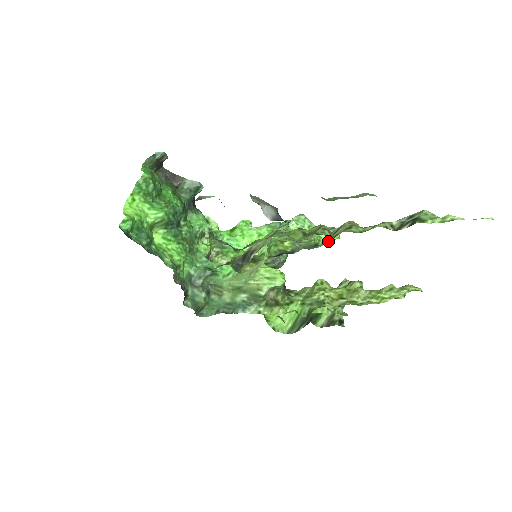
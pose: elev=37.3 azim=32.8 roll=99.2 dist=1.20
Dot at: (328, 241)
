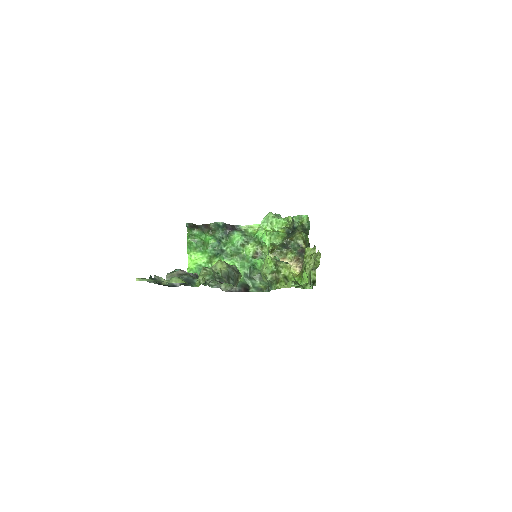
Dot at: (290, 224)
